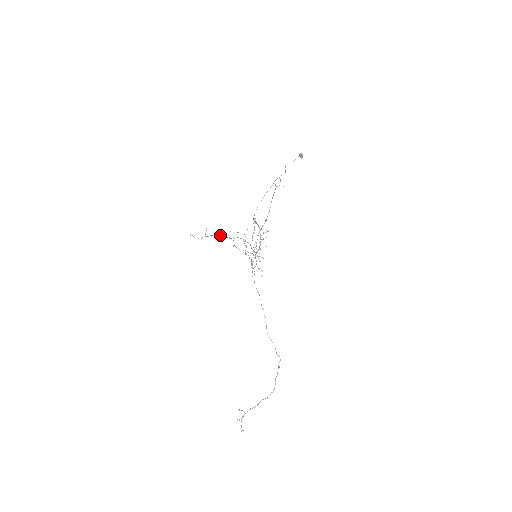
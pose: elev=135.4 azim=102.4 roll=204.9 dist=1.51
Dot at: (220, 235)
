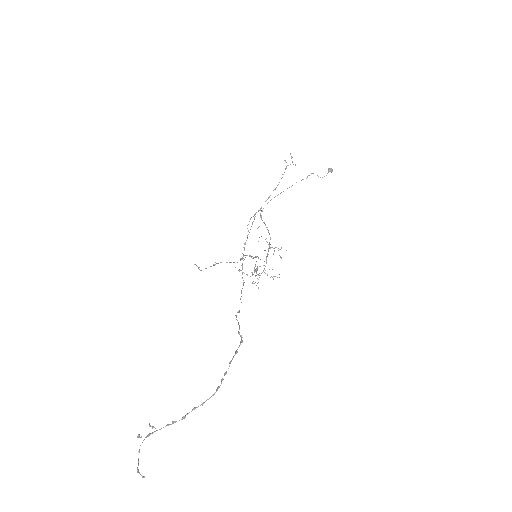
Dot at: occluded
